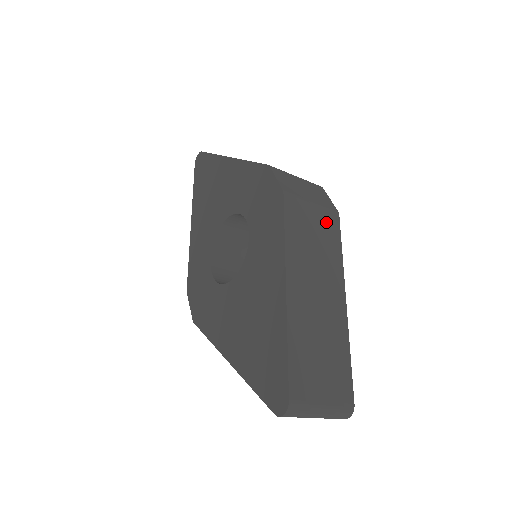
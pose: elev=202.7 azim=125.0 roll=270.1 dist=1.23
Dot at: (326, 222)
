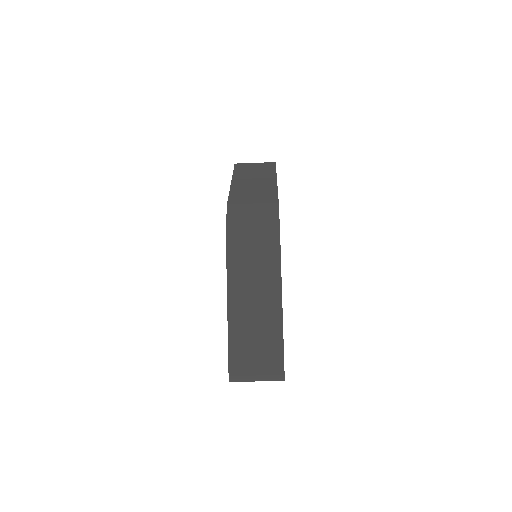
Dot at: (266, 243)
